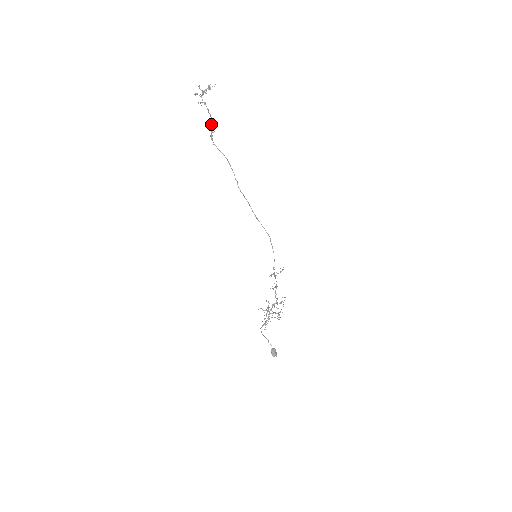
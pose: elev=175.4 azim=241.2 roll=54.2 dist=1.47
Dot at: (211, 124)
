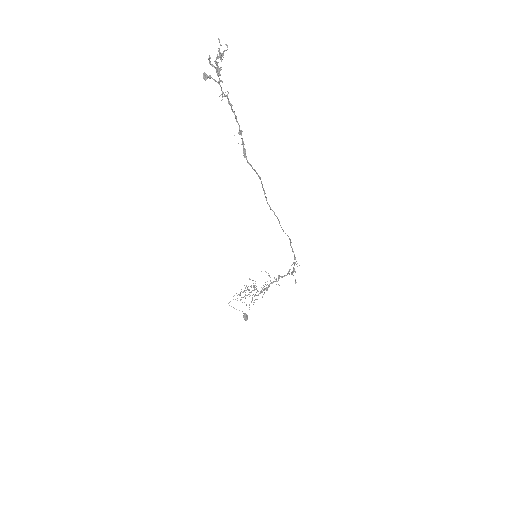
Dot at: (239, 130)
